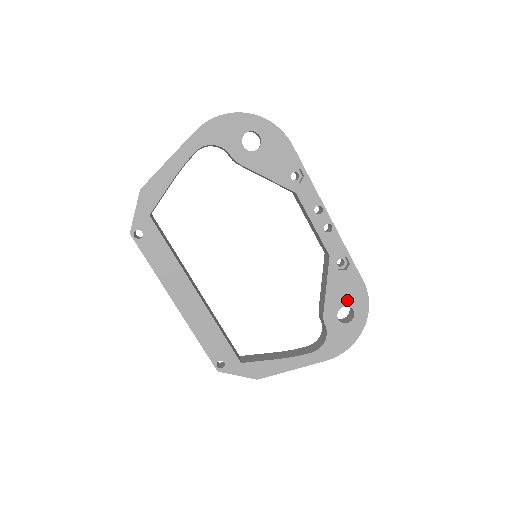
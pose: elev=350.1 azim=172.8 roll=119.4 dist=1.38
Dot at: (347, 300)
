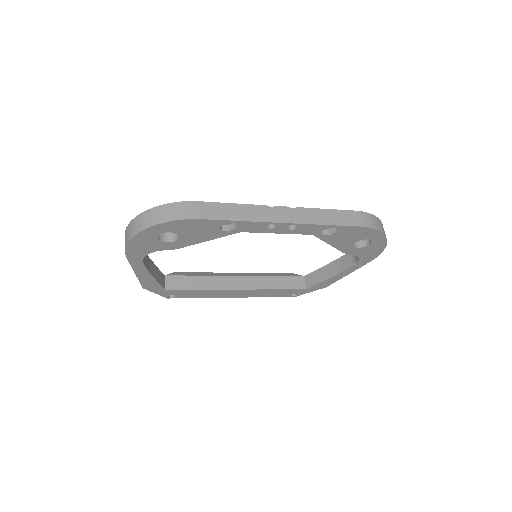
Dot at: (355, 239)
